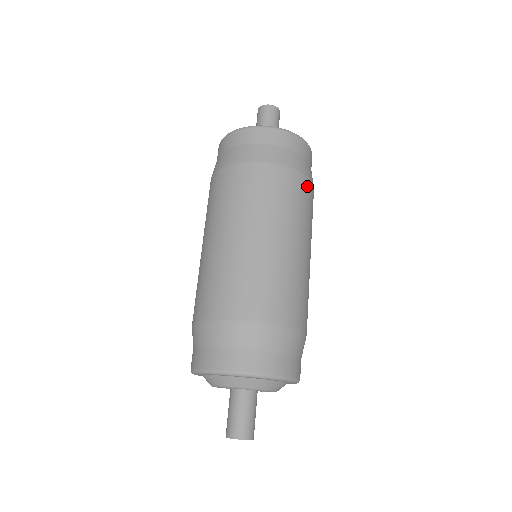
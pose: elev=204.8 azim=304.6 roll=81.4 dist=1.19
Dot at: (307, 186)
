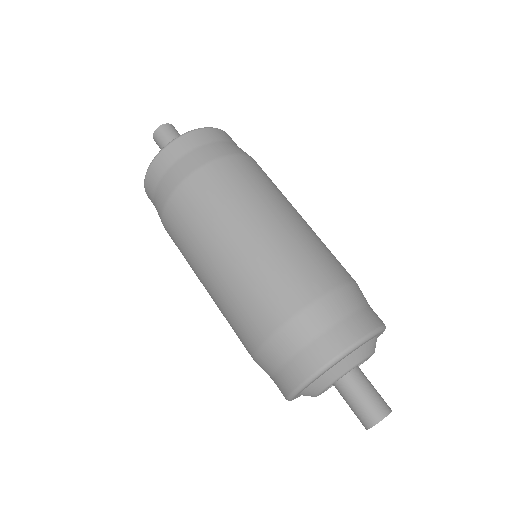
Dot at: (259, 166)
